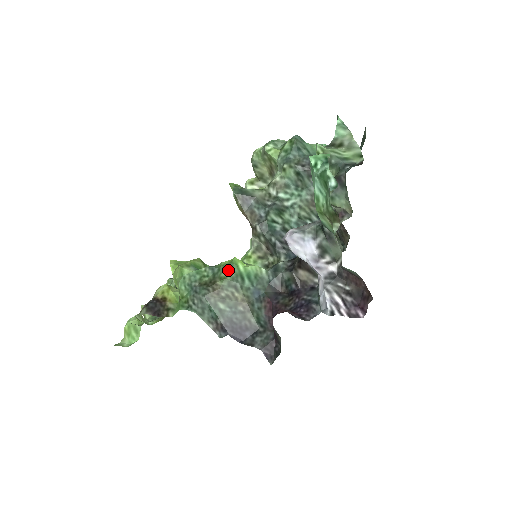
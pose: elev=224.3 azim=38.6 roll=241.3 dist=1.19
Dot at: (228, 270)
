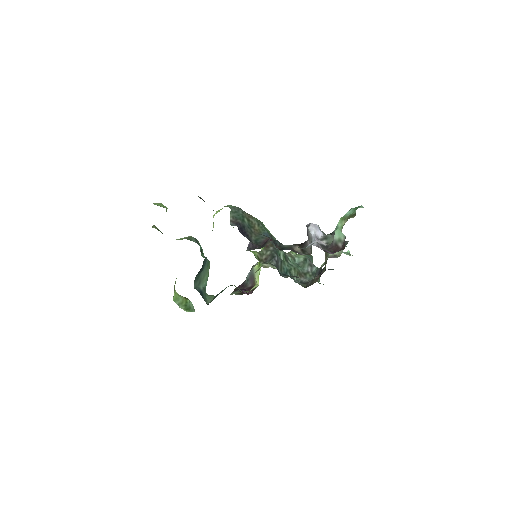
Dot at: (260, 221)
